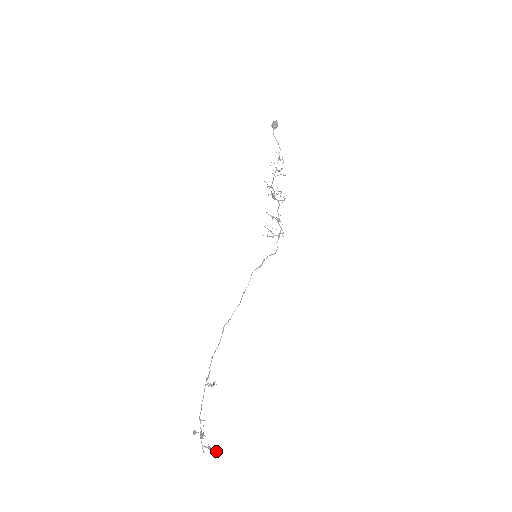
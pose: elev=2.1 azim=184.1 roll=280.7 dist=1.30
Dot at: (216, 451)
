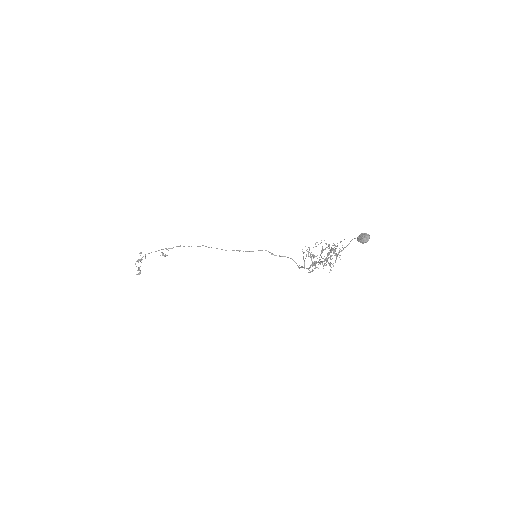
Dot at: (140, 273)
